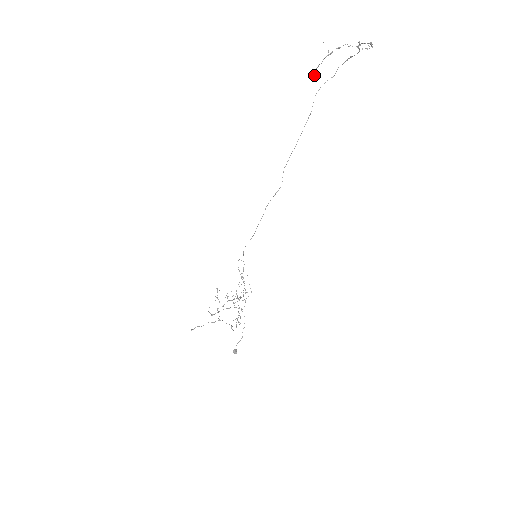
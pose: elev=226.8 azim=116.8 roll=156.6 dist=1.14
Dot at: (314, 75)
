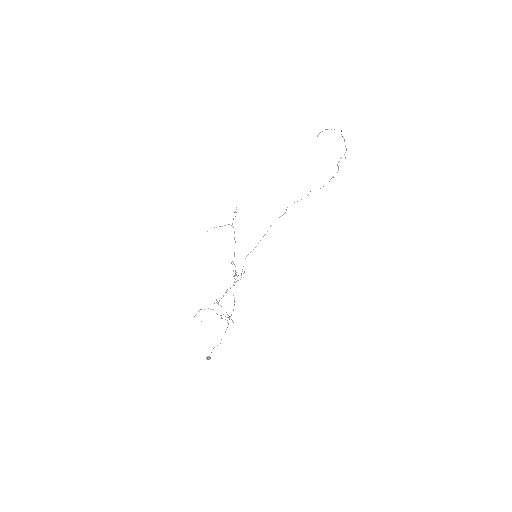
Dot at: occluded
